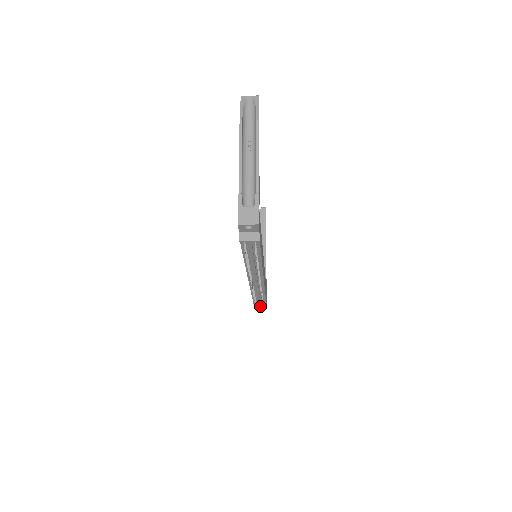
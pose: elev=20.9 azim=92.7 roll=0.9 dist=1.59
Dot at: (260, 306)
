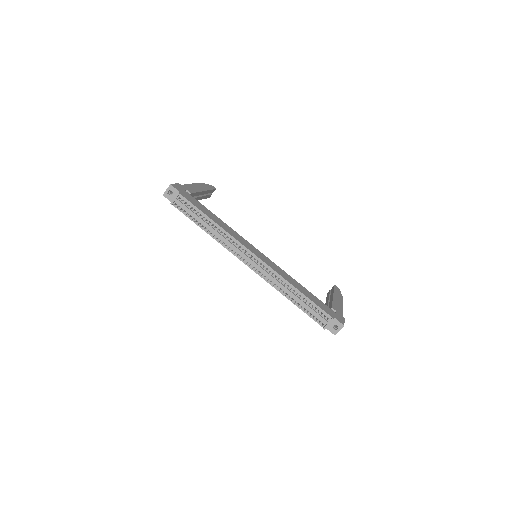
Dot at: (326, 322)
